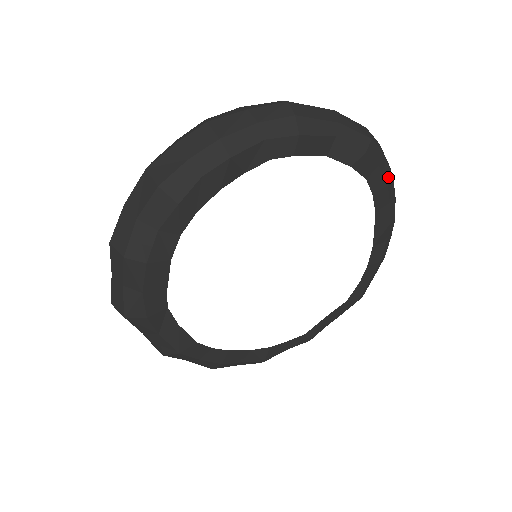
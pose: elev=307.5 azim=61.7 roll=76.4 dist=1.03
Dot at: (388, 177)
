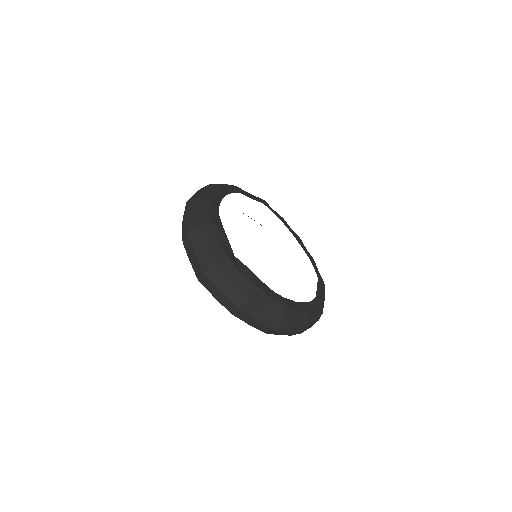
Dot at: occluded
